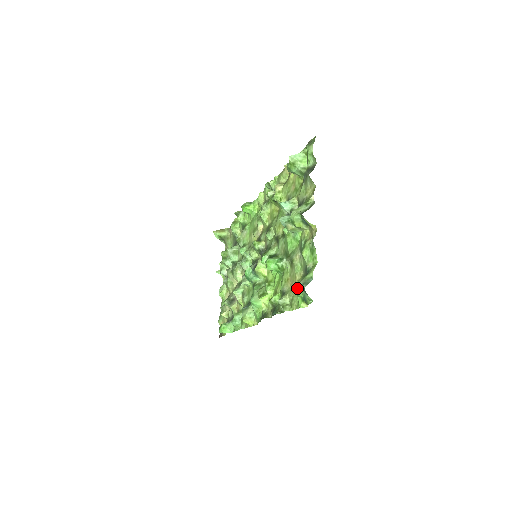
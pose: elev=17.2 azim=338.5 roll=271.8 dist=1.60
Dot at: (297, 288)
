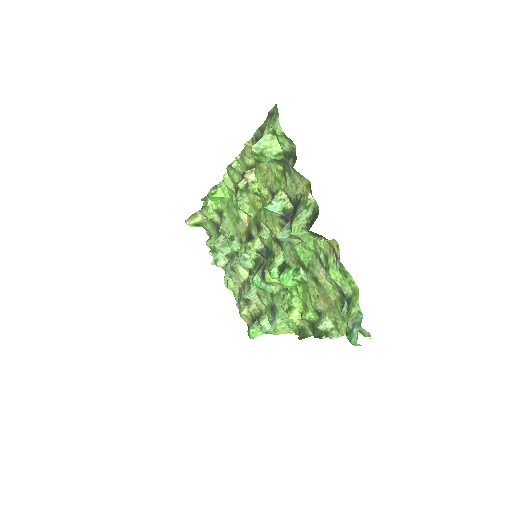
Dot at: (347, 334)
